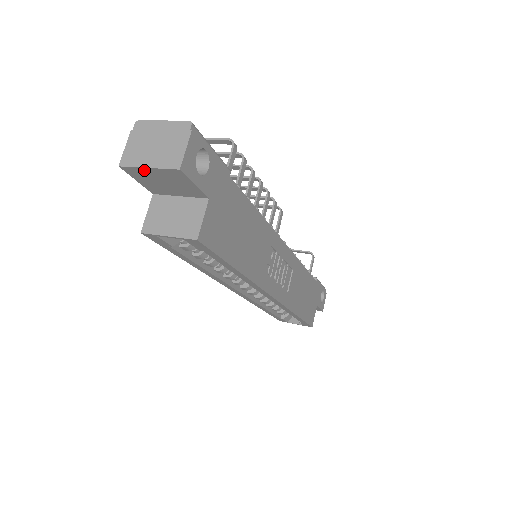
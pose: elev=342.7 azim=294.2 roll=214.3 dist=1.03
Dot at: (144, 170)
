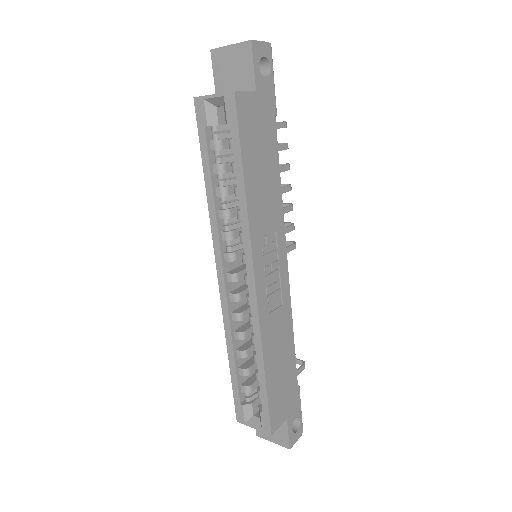
Dot at: (226, 50)
